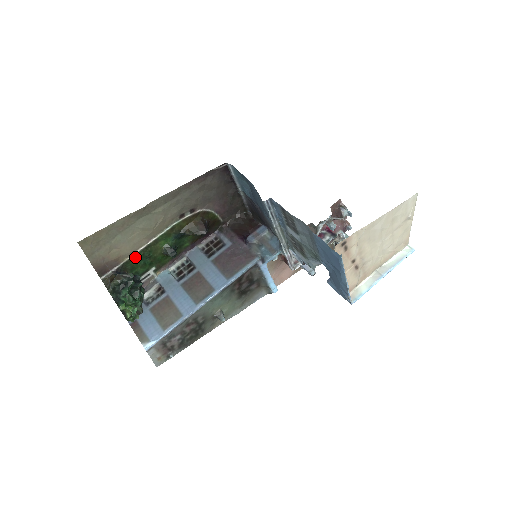
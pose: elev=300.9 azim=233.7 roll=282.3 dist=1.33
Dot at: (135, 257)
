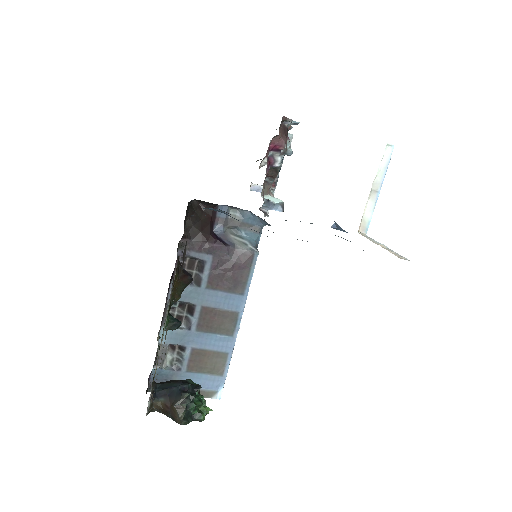
Dot at: (155, 370)
